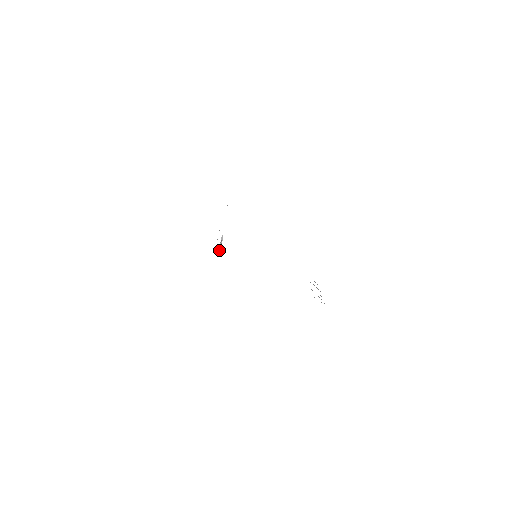
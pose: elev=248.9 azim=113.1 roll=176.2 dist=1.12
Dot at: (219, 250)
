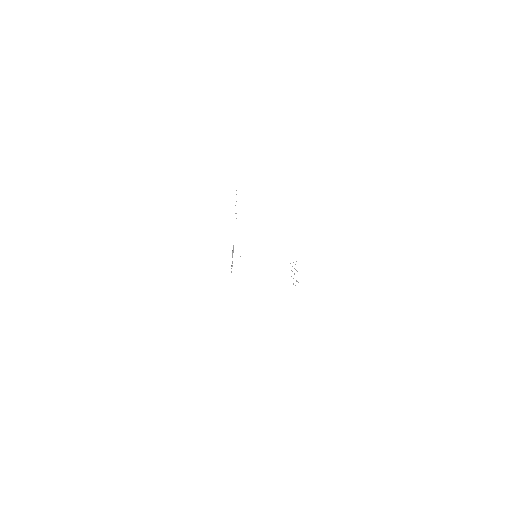
Dot at: occluded
